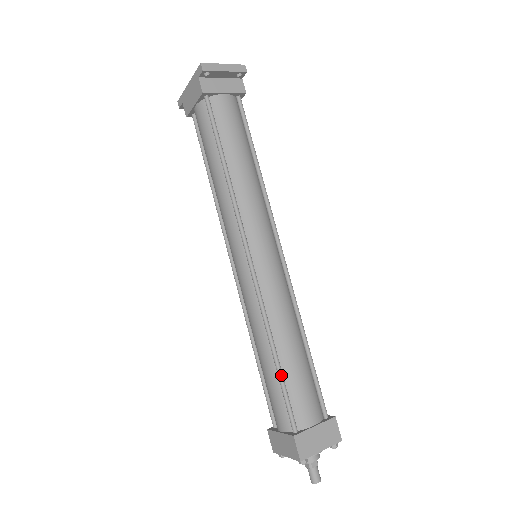
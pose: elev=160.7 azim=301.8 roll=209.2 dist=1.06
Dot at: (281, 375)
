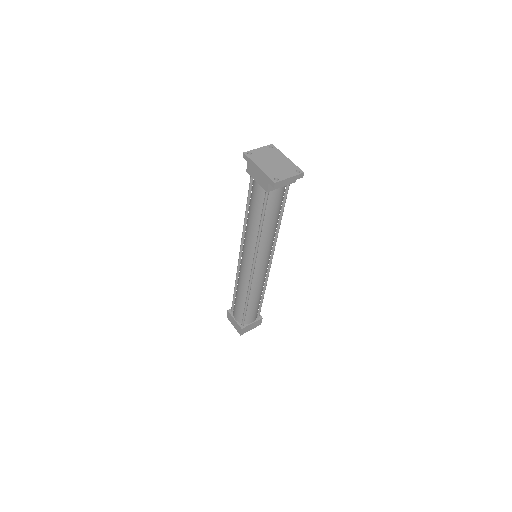
Dot at: (246, 310)
